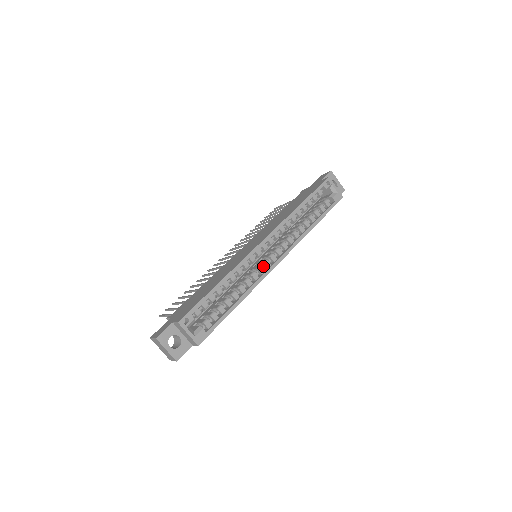
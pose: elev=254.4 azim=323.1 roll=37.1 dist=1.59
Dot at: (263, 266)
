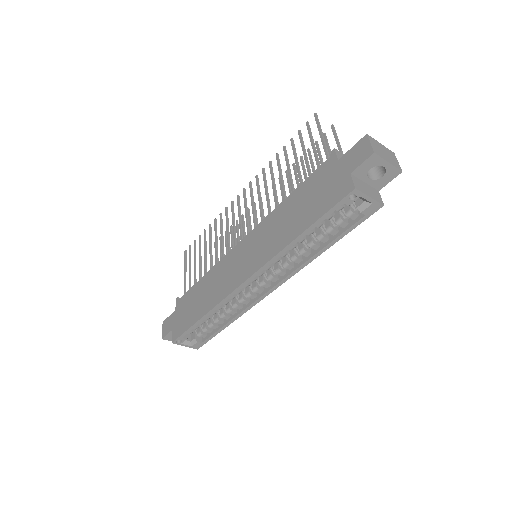
Dot at: (254, 291)
